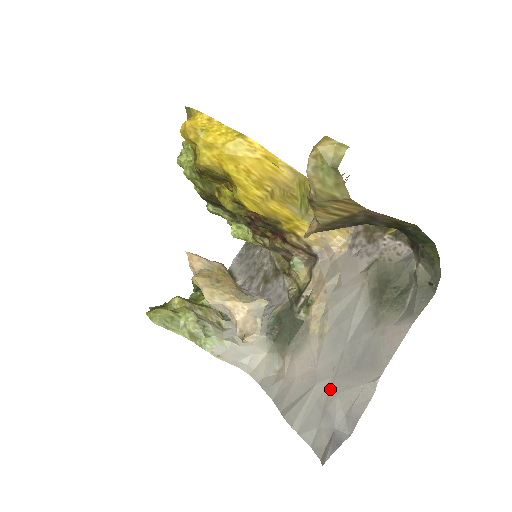
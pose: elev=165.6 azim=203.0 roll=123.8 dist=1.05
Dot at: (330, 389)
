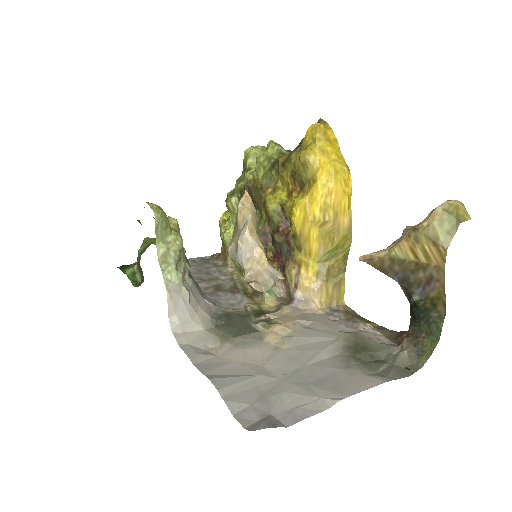
Dot at: (276, 385)
